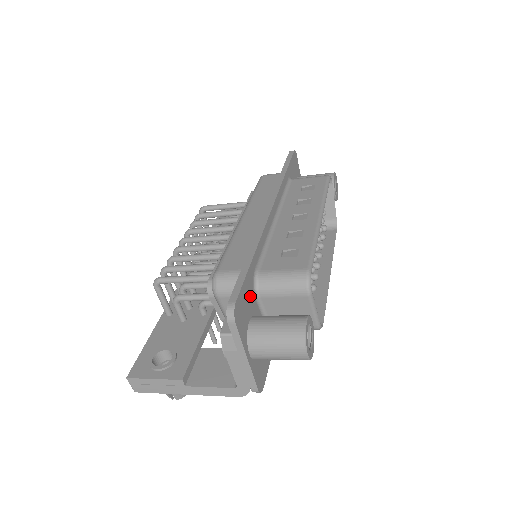
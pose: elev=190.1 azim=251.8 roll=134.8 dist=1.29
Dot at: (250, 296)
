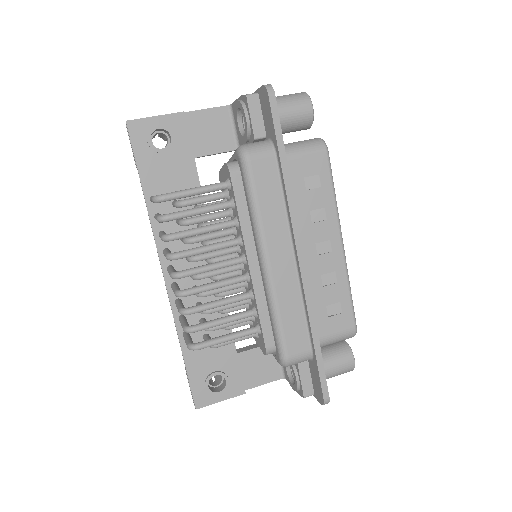
Dot at: occluded
